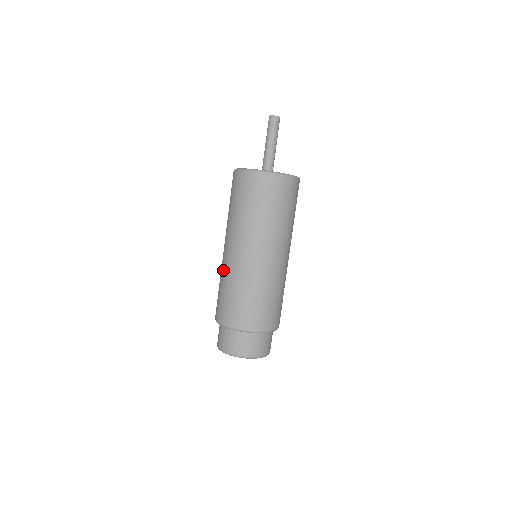
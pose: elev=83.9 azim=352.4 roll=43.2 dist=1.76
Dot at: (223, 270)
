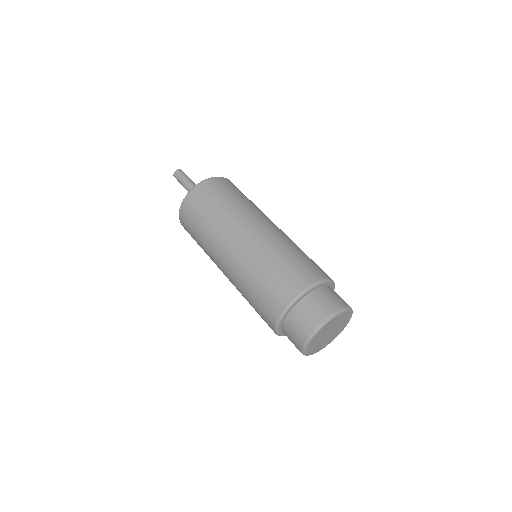
Dot at: occluded
